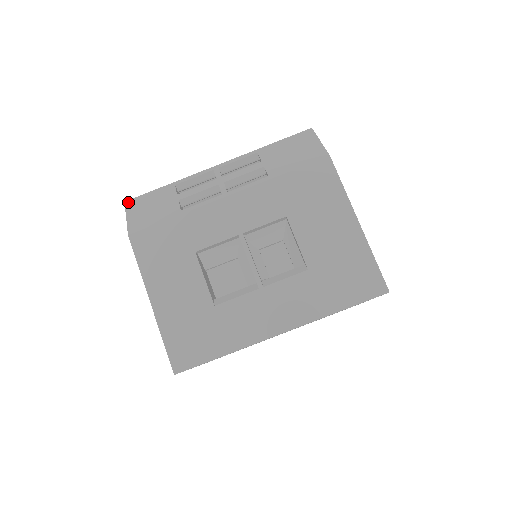
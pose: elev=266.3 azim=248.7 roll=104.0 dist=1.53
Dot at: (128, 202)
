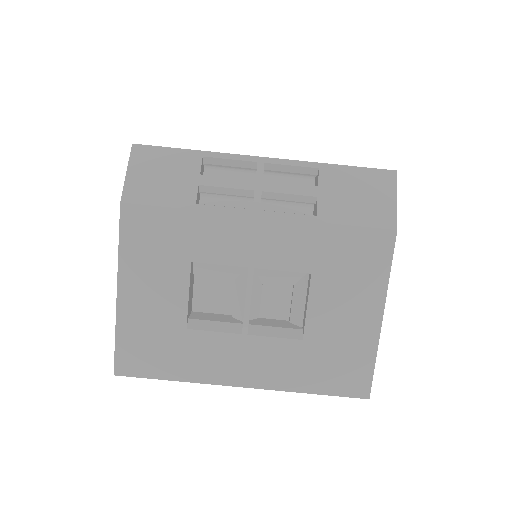
Dot at: (136, 147)
